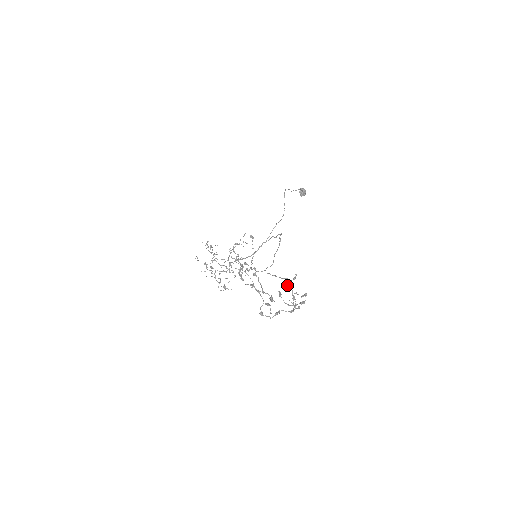
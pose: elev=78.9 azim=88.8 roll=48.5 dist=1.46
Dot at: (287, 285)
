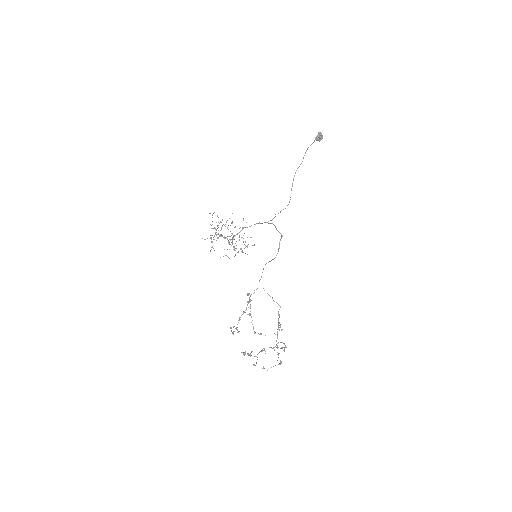
Dot at: occluded
